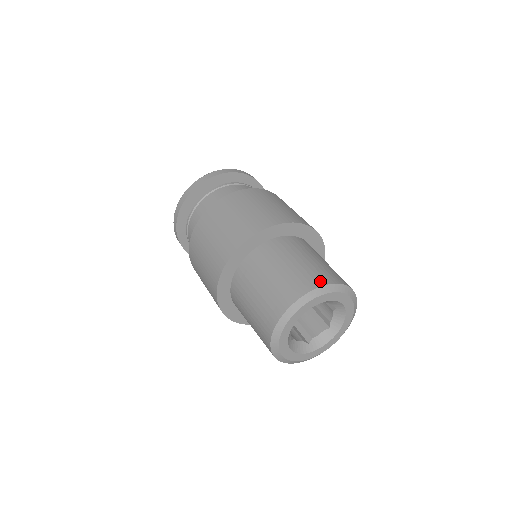
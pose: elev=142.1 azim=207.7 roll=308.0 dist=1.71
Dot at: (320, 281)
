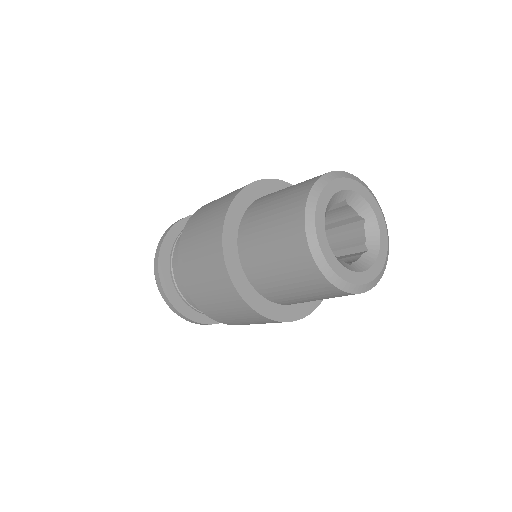
Dot at: occluded
